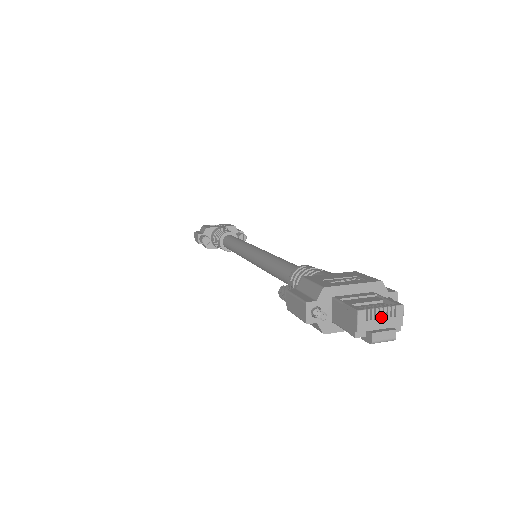
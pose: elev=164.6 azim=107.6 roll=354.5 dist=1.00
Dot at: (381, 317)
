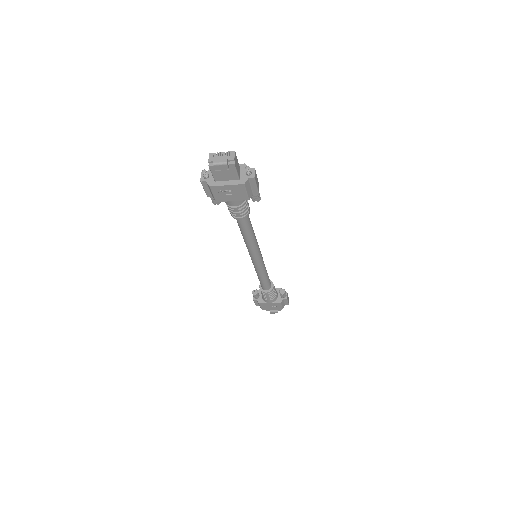
Dot at: (222, 156)
